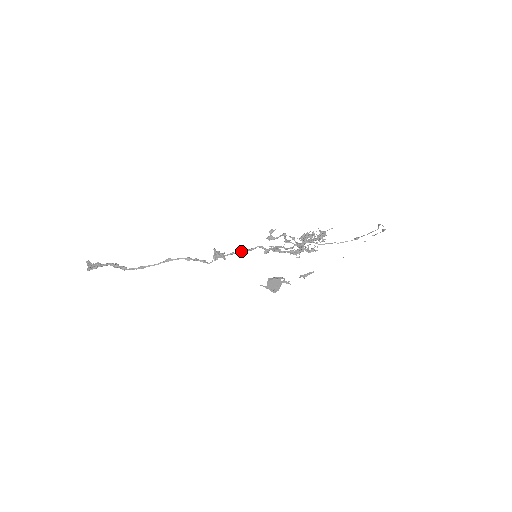
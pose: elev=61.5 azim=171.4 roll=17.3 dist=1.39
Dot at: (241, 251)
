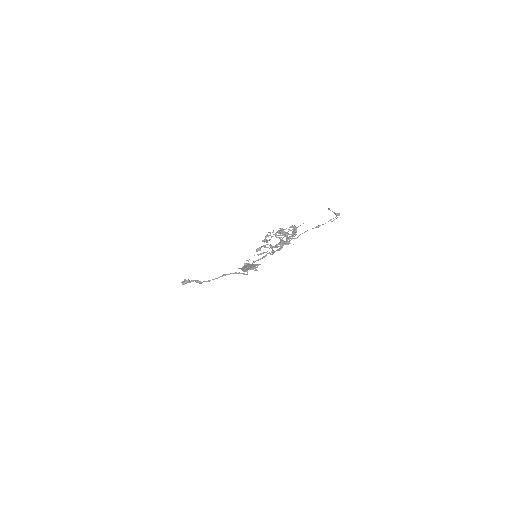
Dot at: (258, 259)
